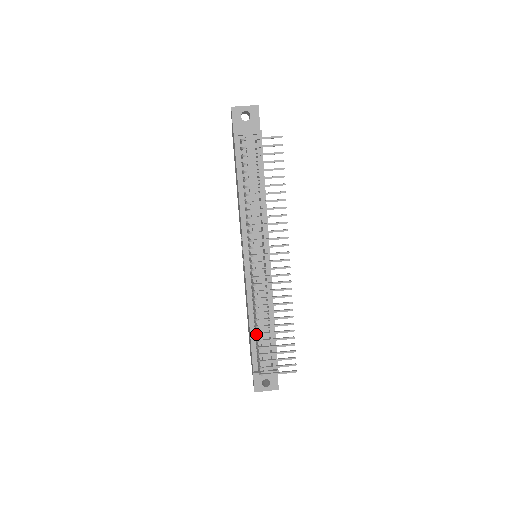
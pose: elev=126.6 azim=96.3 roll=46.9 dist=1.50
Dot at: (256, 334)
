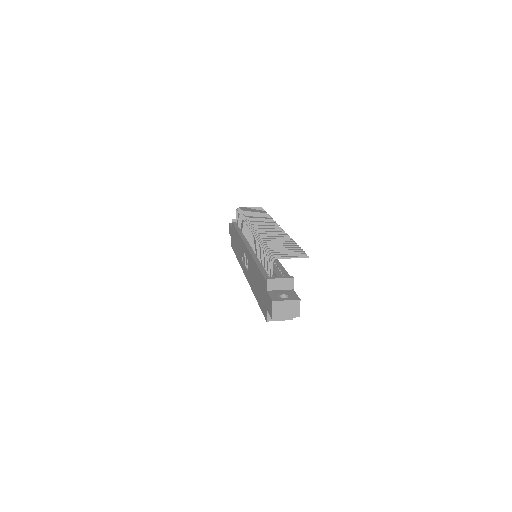
Dot at: (263, 262)
